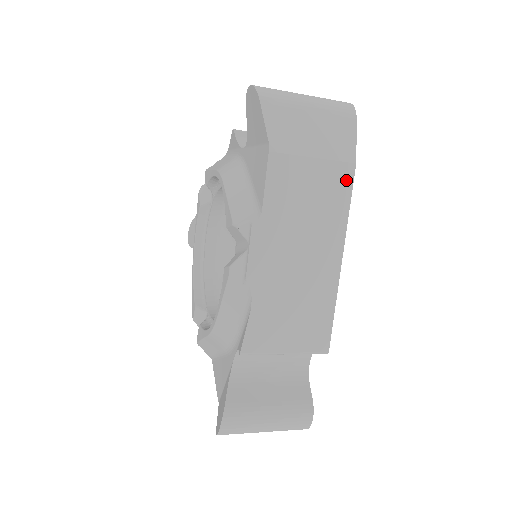
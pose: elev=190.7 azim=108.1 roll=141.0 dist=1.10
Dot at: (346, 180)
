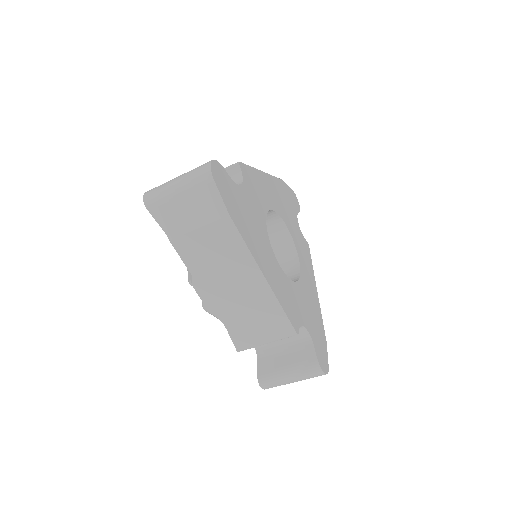
Dot at: (230, 229)
